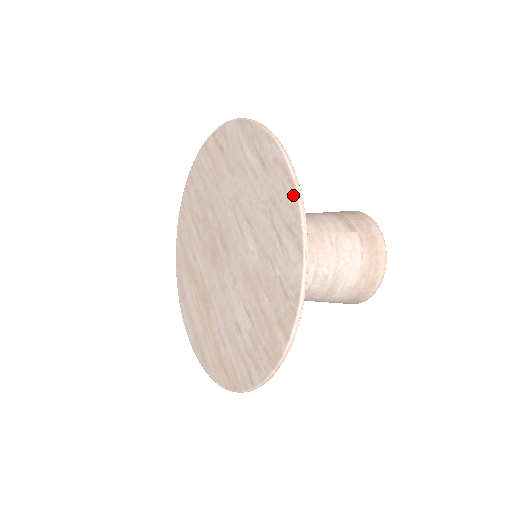
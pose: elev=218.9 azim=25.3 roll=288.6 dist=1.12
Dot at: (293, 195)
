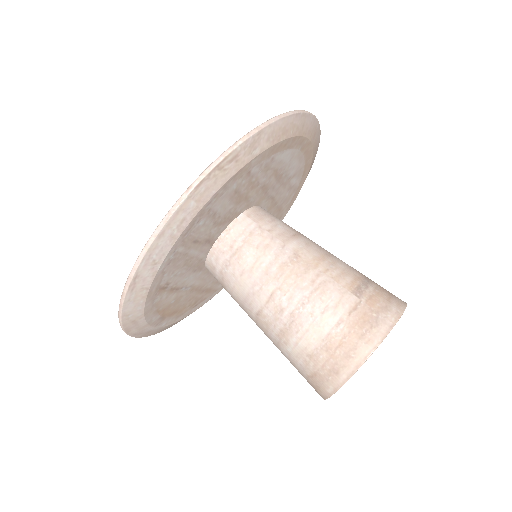
Dot at: (236, 145)
